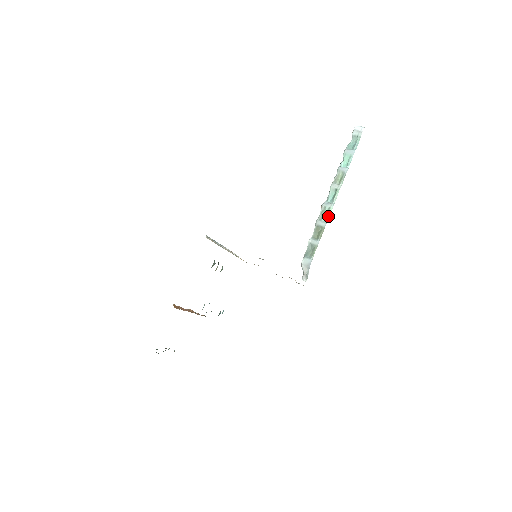
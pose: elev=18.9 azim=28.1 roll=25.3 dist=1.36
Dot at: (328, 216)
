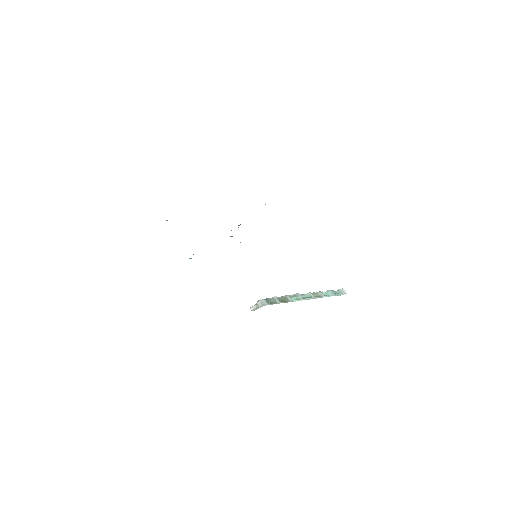
Dot at: (297, 300)
